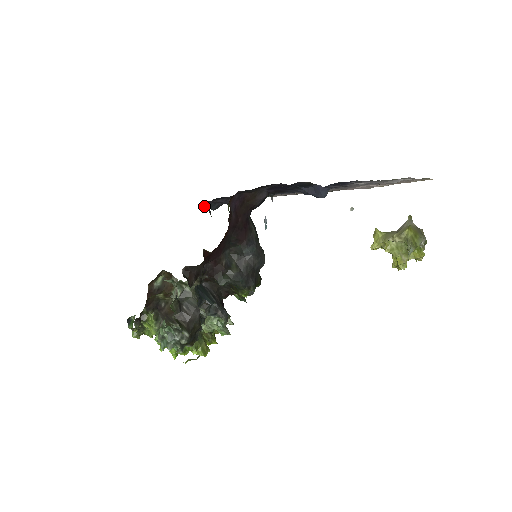
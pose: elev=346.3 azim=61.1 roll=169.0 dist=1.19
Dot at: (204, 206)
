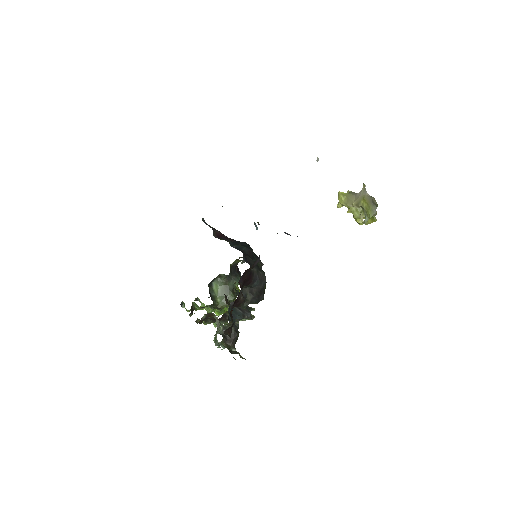
Dot at: occluded
